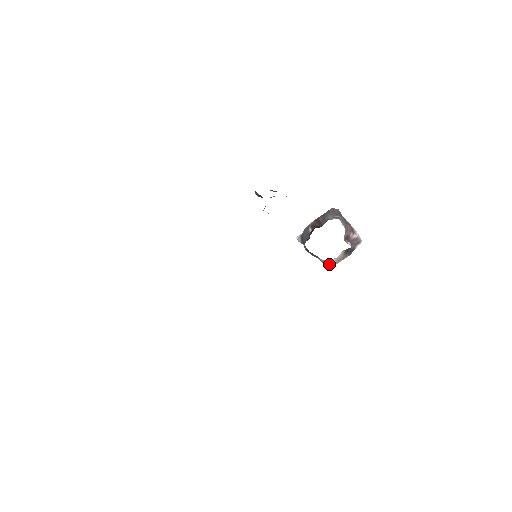
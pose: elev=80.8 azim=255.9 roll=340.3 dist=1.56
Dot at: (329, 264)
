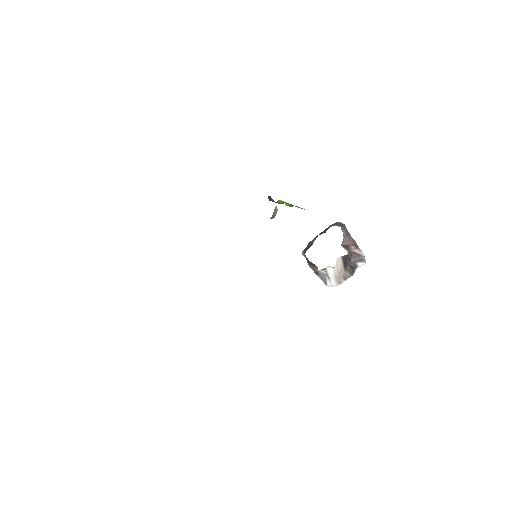
Dot at: (329, 282)
